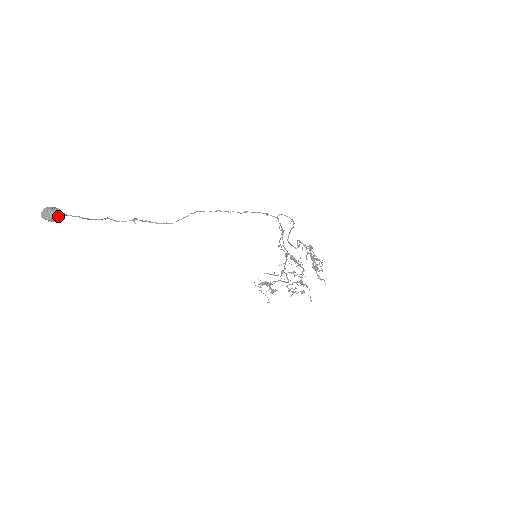
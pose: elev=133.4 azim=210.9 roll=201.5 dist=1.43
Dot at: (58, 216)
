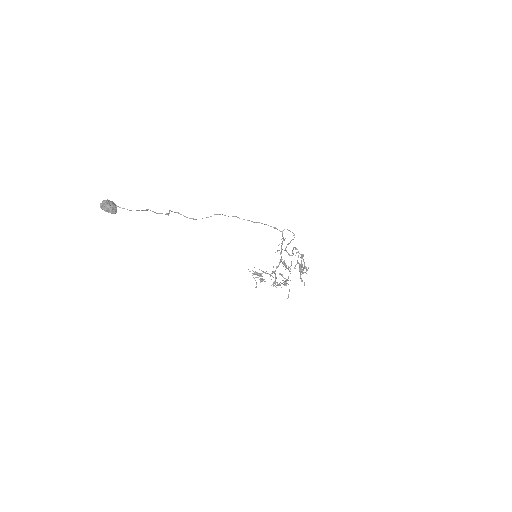
Dot at: (112, 211)
